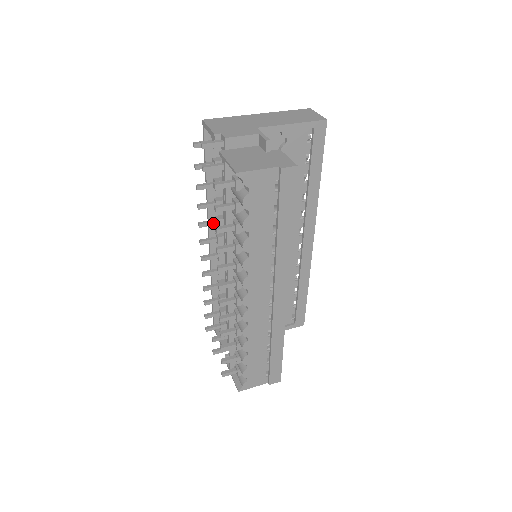
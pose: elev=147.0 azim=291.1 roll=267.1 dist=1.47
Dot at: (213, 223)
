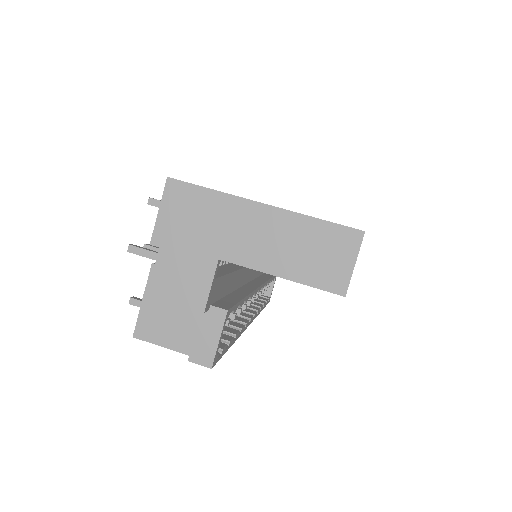
Dot at: occluded
